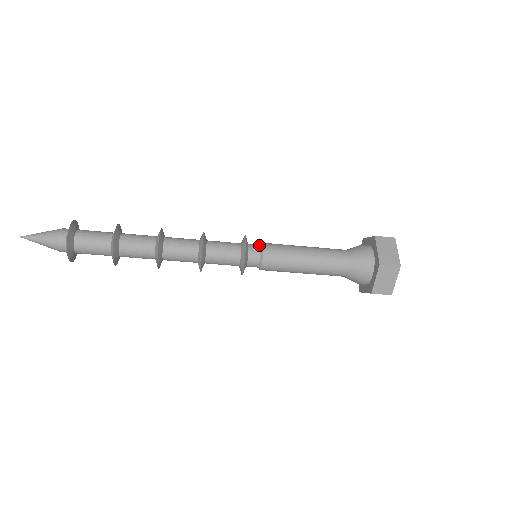
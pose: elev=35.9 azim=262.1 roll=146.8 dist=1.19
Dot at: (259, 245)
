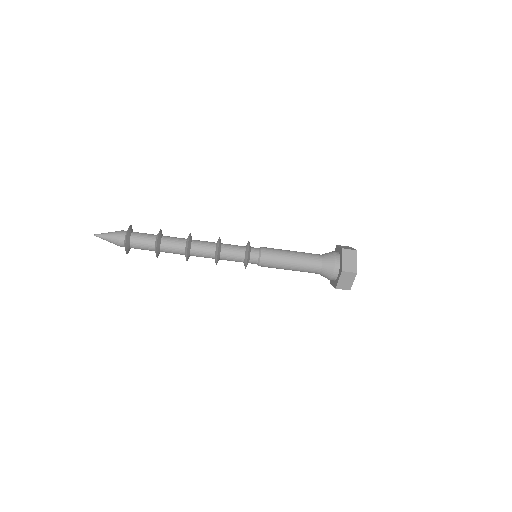
Dot at: occluded
